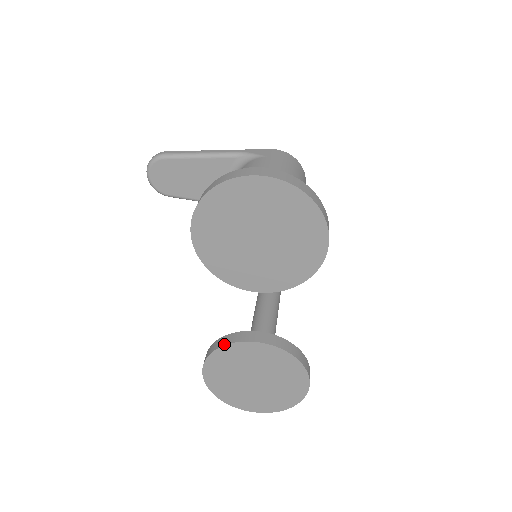
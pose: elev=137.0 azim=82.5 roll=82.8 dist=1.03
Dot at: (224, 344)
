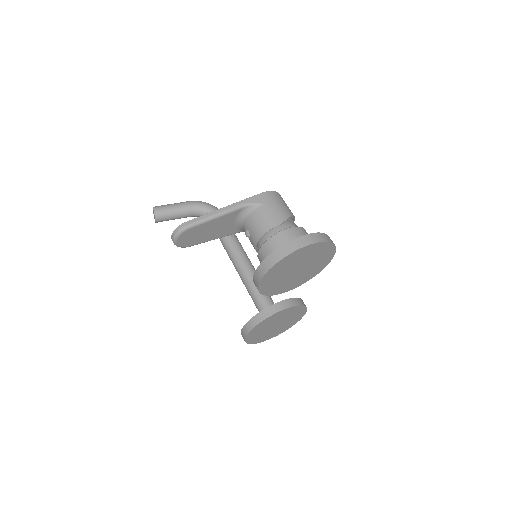
Dot at: (262, 320)
